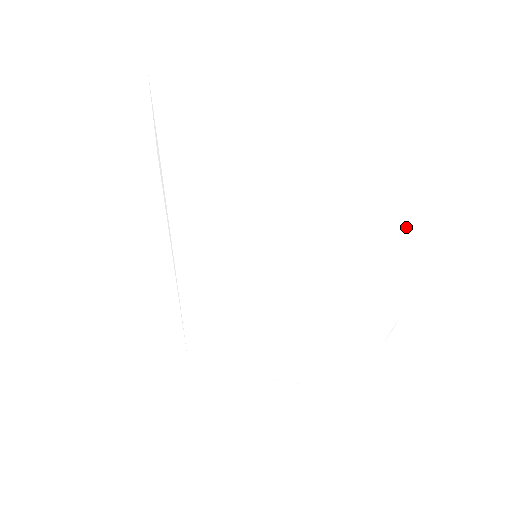
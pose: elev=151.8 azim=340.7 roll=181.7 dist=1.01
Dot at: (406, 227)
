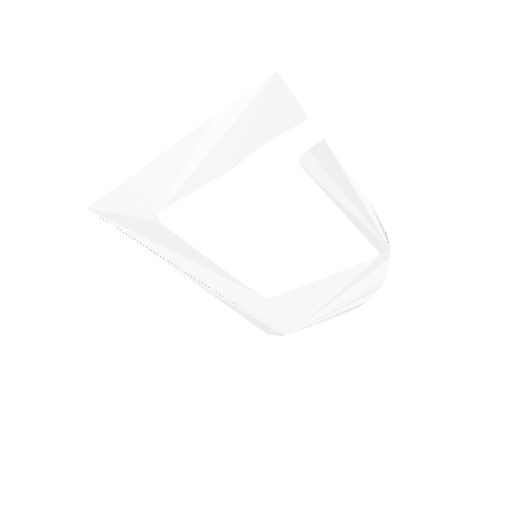
Dot at: (329, 176)
